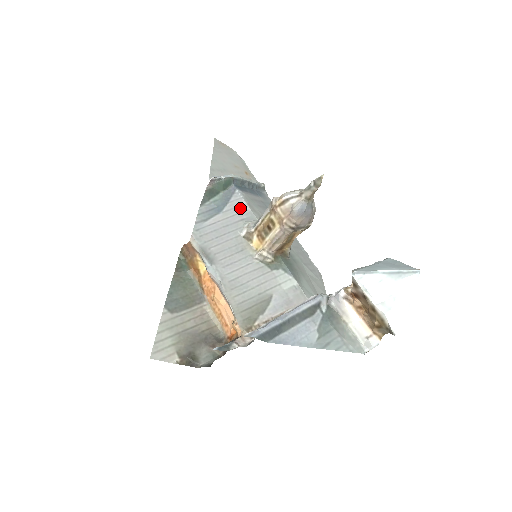
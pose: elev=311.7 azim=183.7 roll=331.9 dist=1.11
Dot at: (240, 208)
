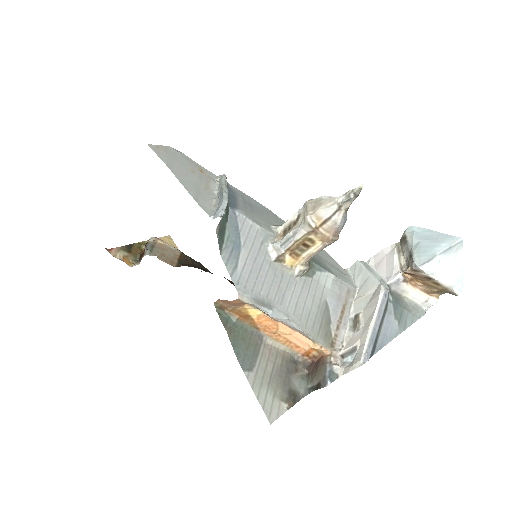
Dot at: (252, 231)
